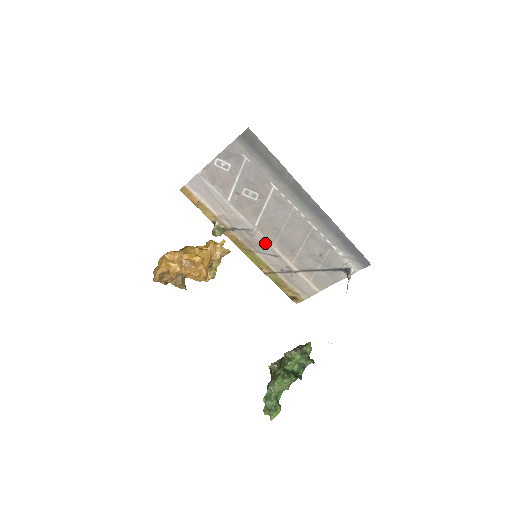
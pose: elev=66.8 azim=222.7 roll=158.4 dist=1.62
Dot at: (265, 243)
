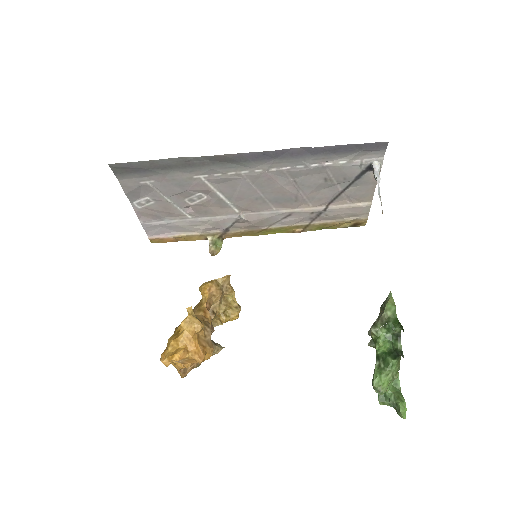
Dot at: (265, 216)
